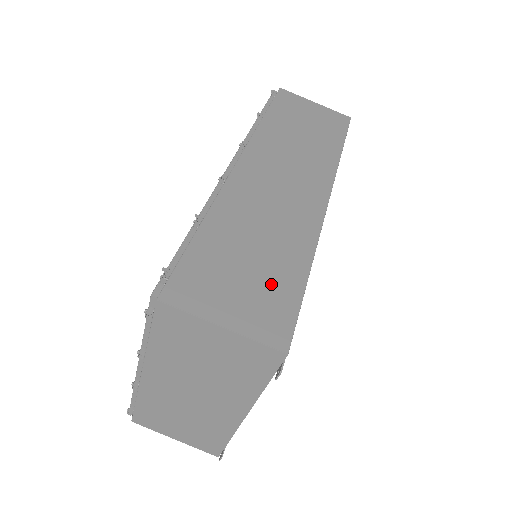
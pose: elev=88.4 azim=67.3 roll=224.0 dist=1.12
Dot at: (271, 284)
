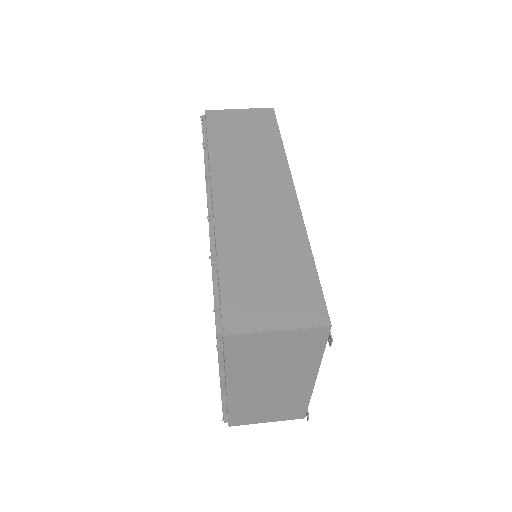
Dot at: (292, 281)
